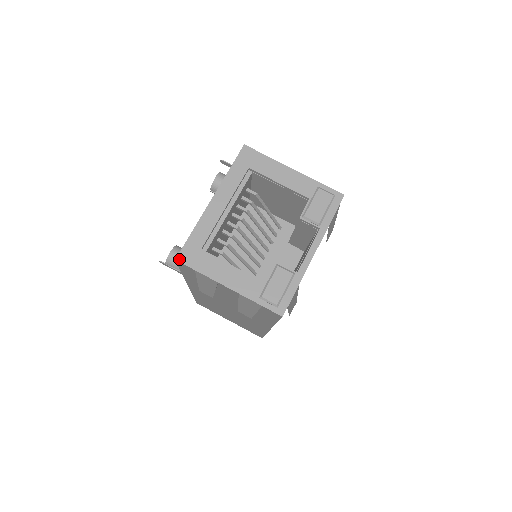
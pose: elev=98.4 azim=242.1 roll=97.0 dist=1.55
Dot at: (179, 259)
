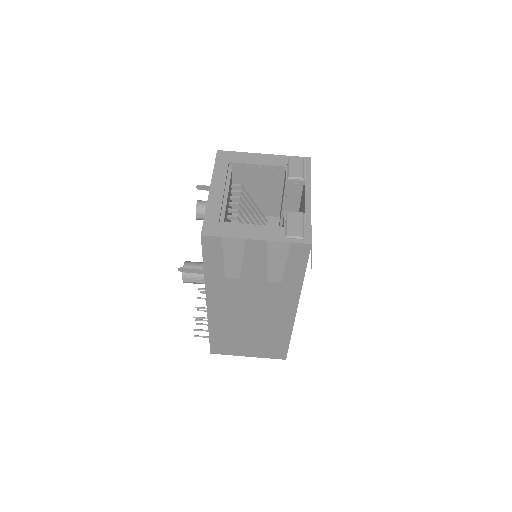
Dot at: (204, 234)
